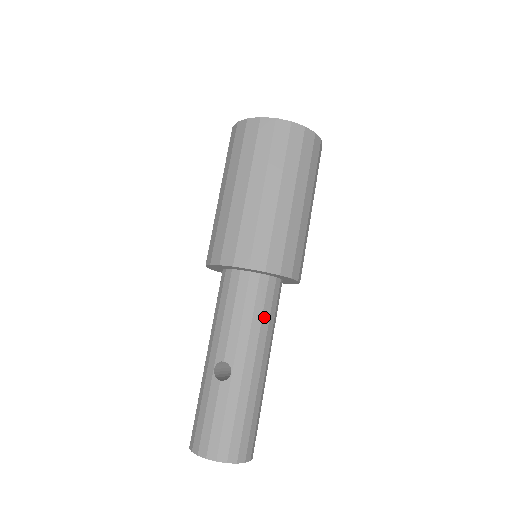
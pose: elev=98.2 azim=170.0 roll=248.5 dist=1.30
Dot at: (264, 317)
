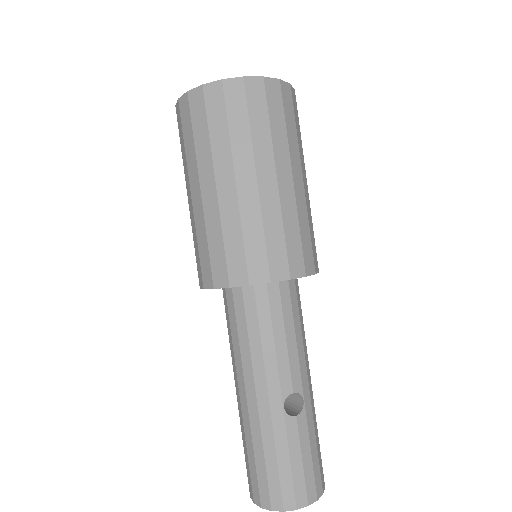
Dot at: (303, 324)
